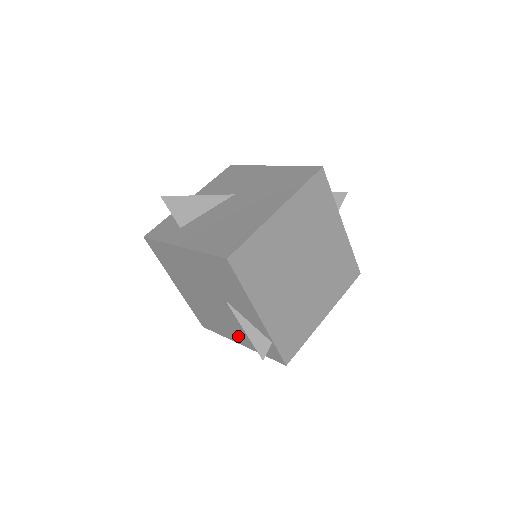
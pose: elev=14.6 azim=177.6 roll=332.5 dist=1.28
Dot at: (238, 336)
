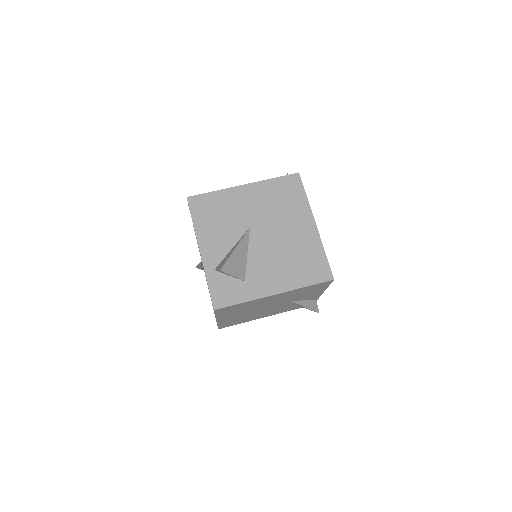
Dot at: (272, 313)
